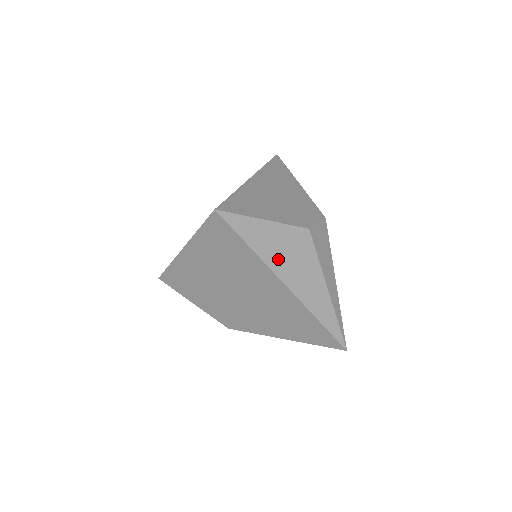
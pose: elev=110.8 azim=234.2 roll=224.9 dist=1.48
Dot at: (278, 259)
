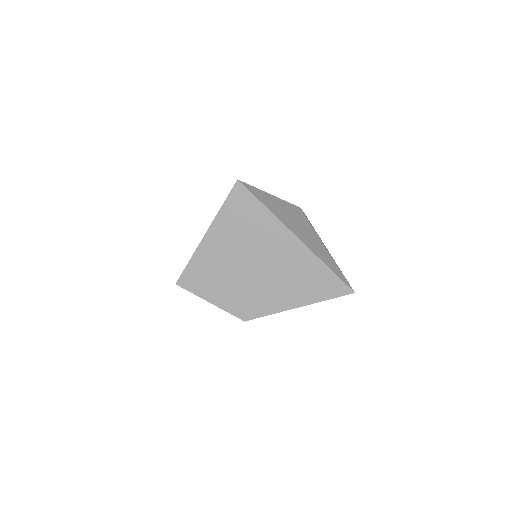
Dot at: (287, 220)
